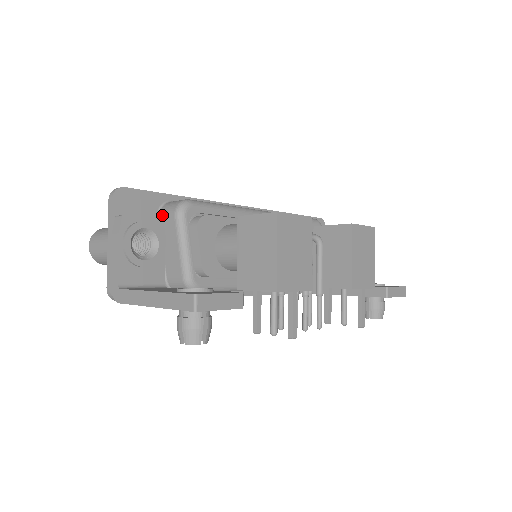
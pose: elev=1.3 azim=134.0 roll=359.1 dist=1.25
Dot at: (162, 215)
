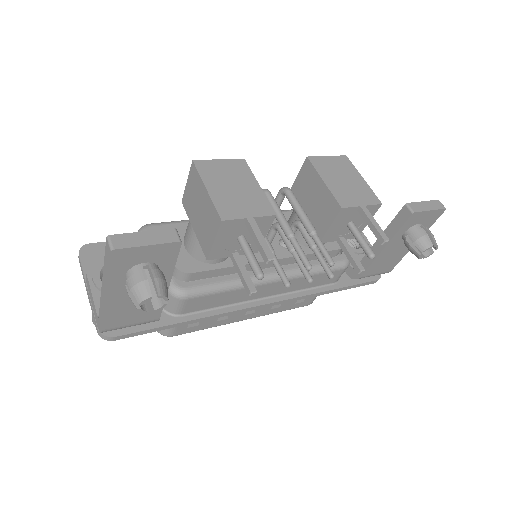
Dot at: occluded
